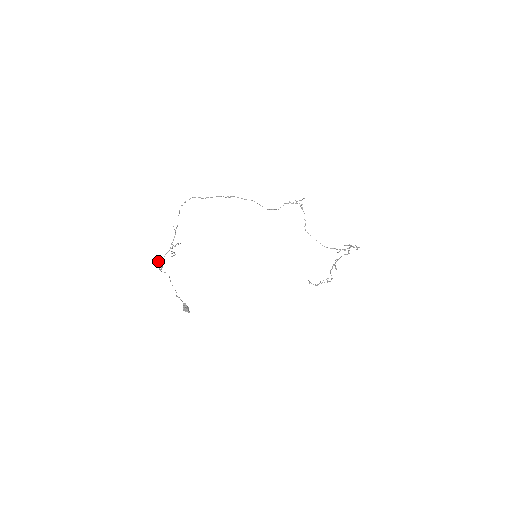
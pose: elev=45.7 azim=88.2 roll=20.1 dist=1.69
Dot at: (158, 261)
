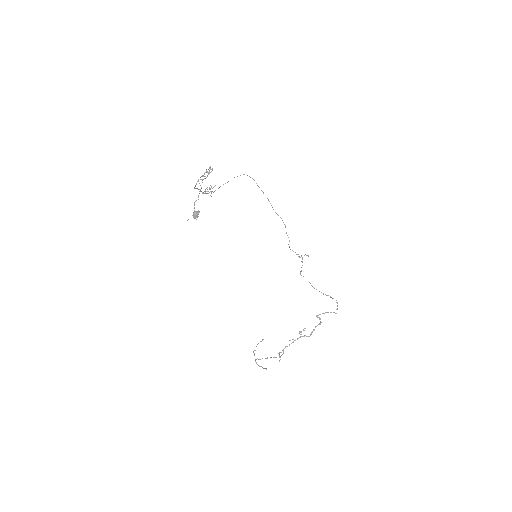
Dot at: occluded
